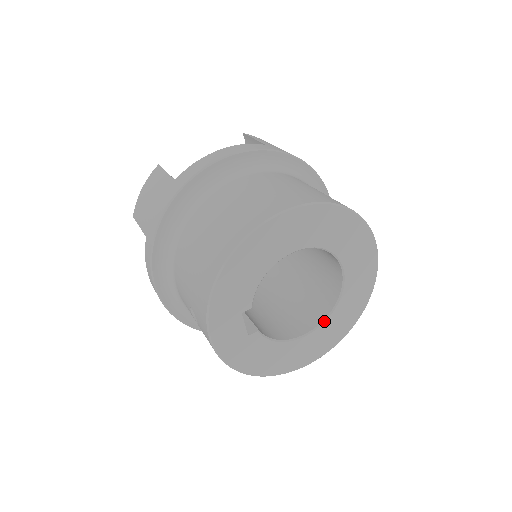
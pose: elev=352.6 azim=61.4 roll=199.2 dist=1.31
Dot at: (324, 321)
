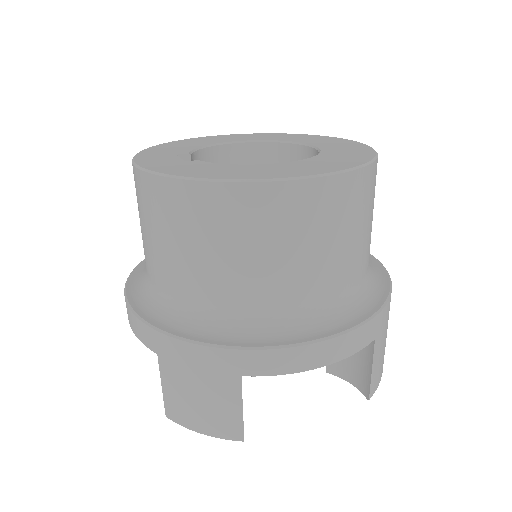
Dot at: (307, 159)
